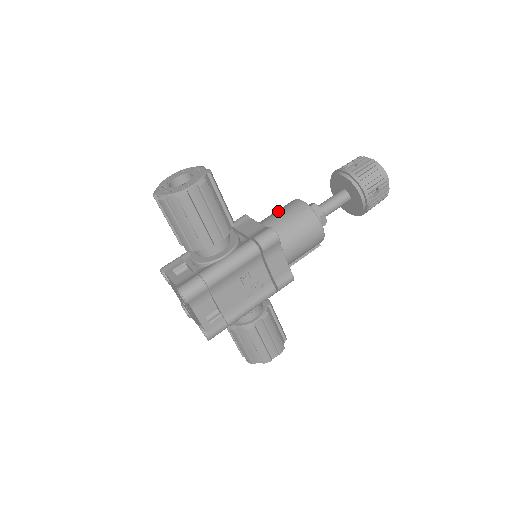
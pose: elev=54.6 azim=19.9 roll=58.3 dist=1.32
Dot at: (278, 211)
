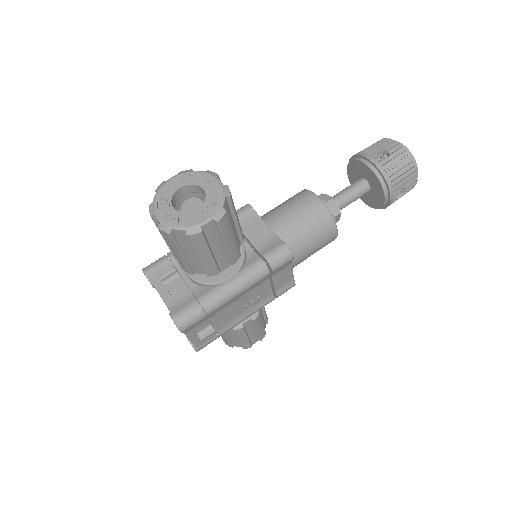
Dot at: (290, 208)
